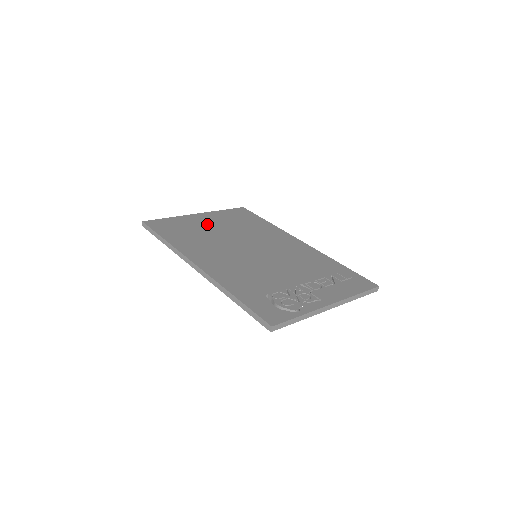
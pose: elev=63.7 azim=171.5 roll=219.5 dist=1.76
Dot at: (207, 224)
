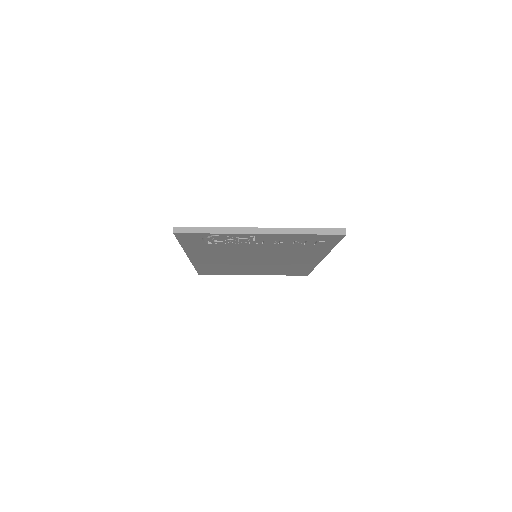
Dot at: occluded
